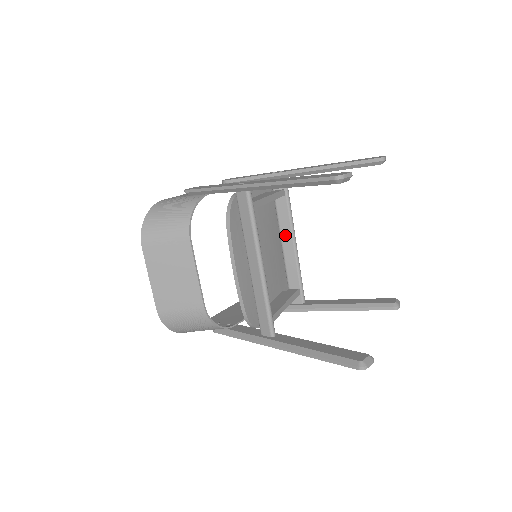
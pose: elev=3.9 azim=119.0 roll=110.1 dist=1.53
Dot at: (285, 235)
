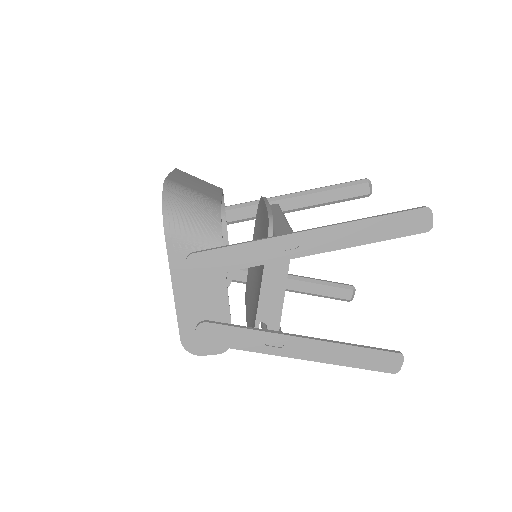
Dot at: occluded
